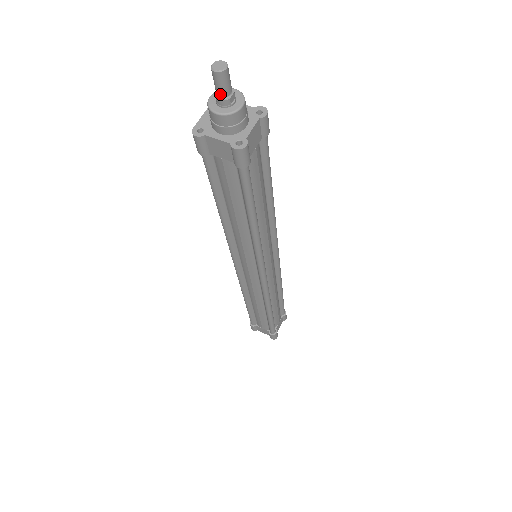
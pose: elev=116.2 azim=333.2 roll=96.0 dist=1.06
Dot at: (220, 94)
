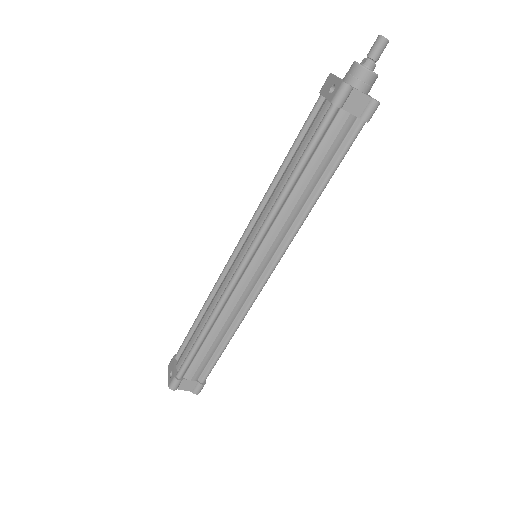
Dot at: (375, 59)
